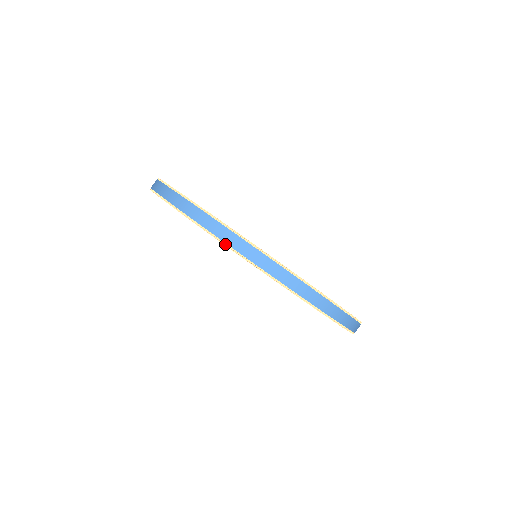
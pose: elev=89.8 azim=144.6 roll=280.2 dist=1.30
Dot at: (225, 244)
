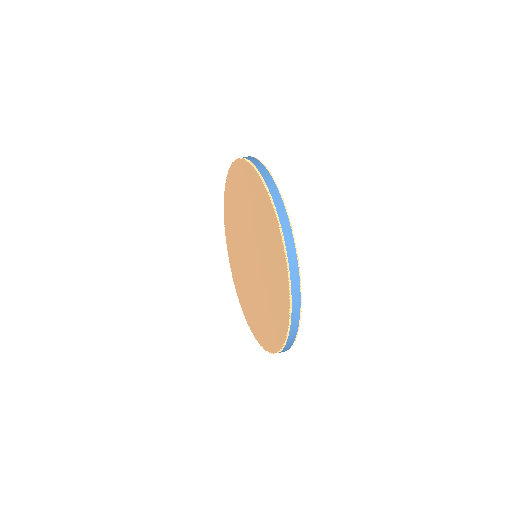
Dot at: (273, 204)
